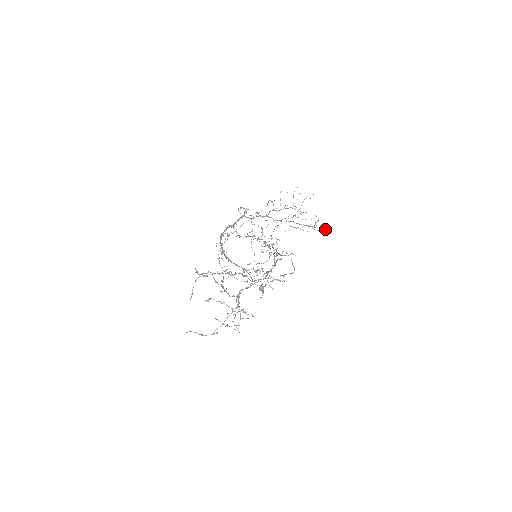
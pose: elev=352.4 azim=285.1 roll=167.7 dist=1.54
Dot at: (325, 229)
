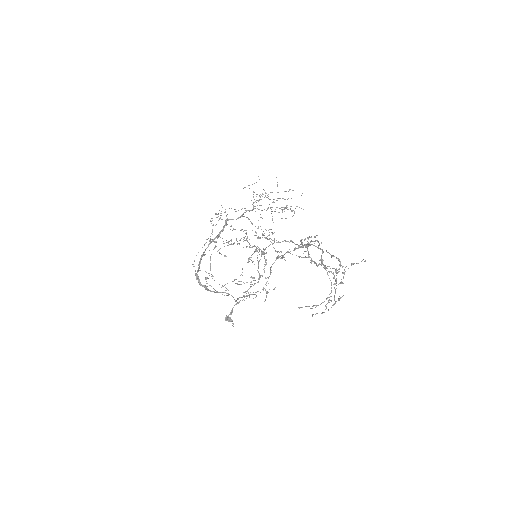
Dot at: occluded
